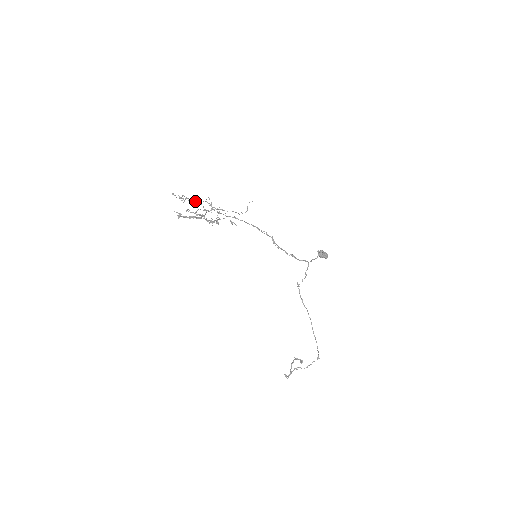
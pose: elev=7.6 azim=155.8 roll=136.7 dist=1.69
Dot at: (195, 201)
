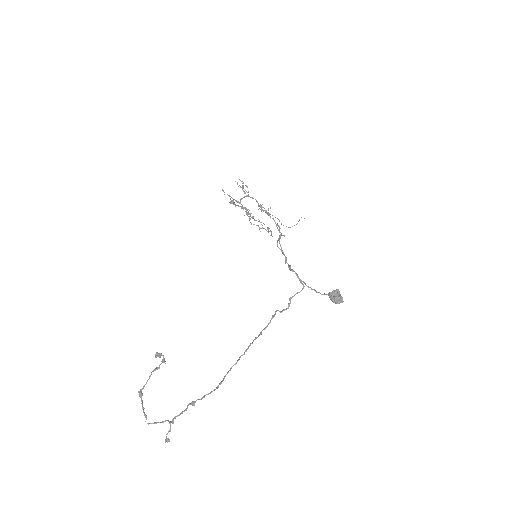
Dot at: (246, 185)
